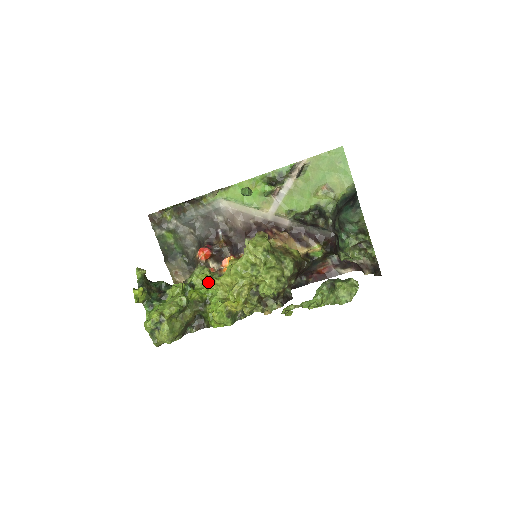
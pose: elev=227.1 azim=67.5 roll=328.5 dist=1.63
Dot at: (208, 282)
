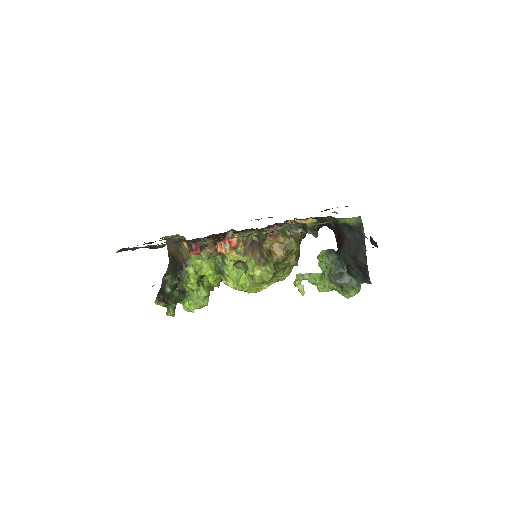
Dot at: occluded
